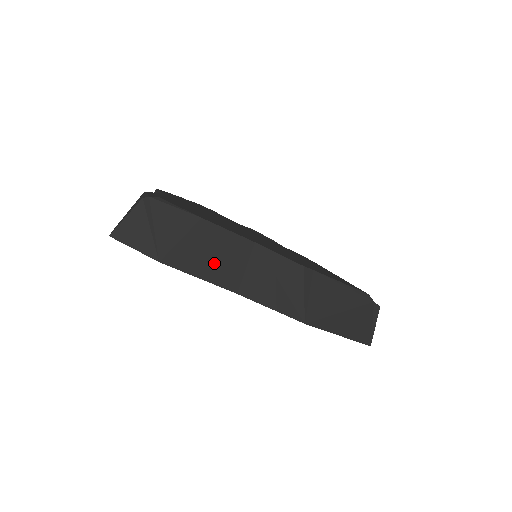
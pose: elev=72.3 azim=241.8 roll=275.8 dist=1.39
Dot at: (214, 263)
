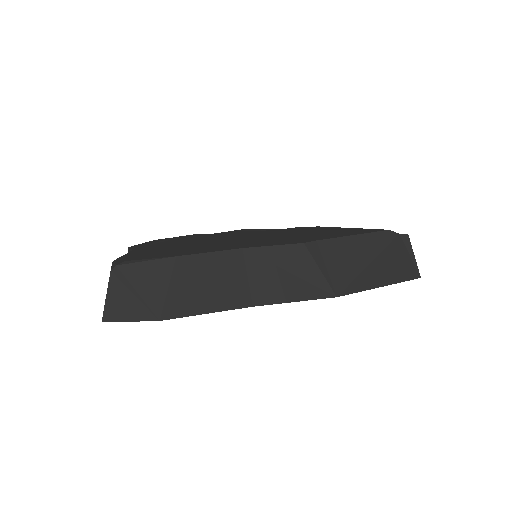
Dot at: (213, 291)
